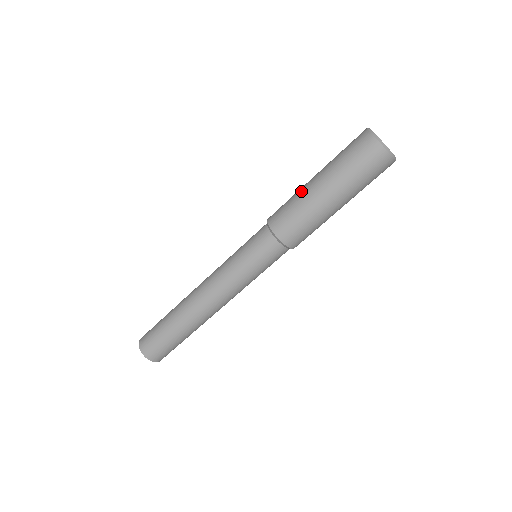
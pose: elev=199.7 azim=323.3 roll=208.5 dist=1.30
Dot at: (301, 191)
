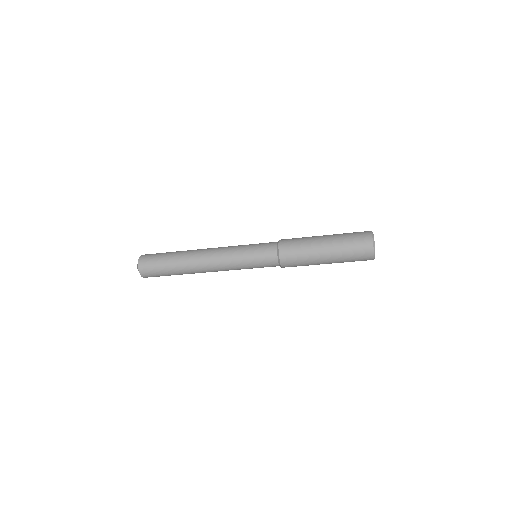
Dot at: (312, 247)
